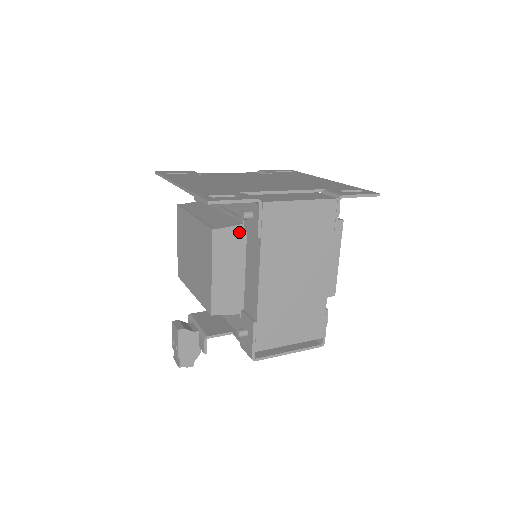
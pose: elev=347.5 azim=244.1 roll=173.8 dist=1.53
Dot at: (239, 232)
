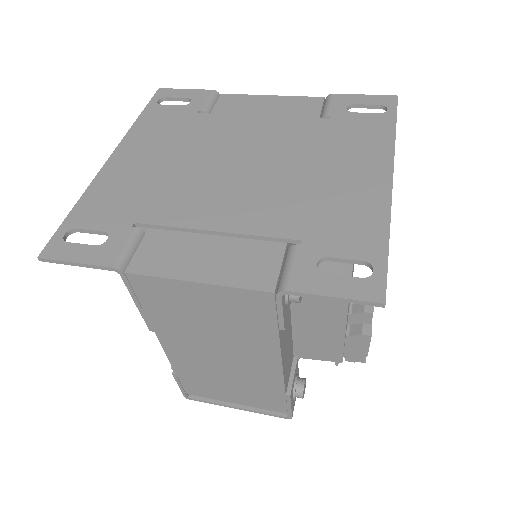
Dot at: occluded
